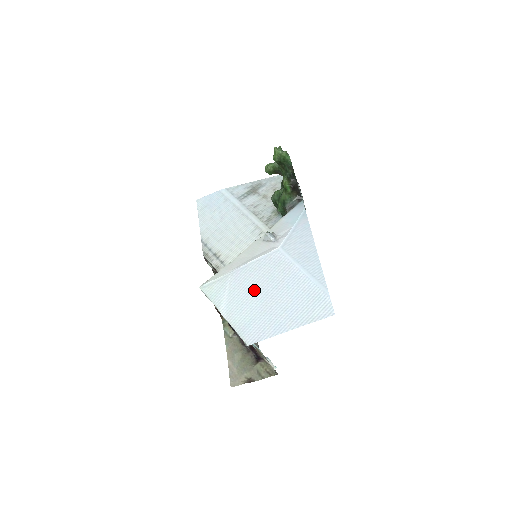
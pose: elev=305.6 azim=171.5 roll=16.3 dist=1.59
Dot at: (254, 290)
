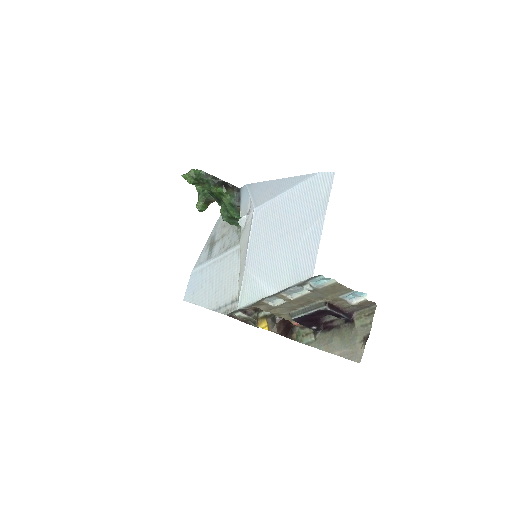
Dot at: (272, 249)
